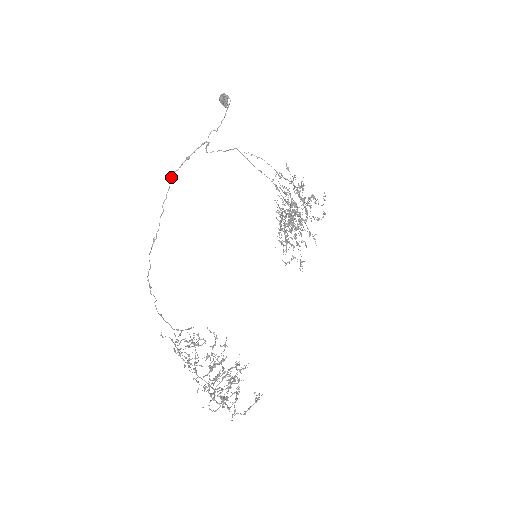
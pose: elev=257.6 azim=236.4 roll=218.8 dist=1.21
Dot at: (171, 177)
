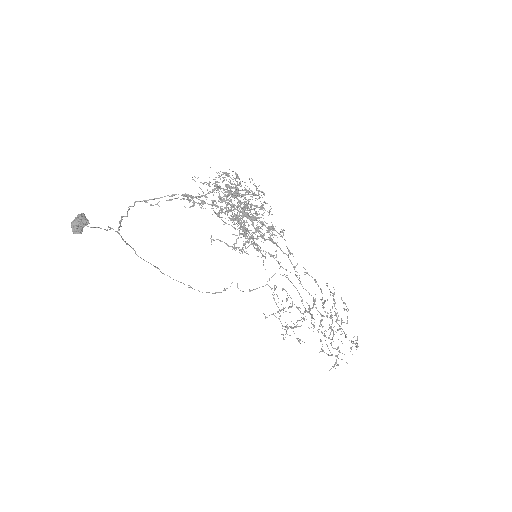
Dot at: occluded
